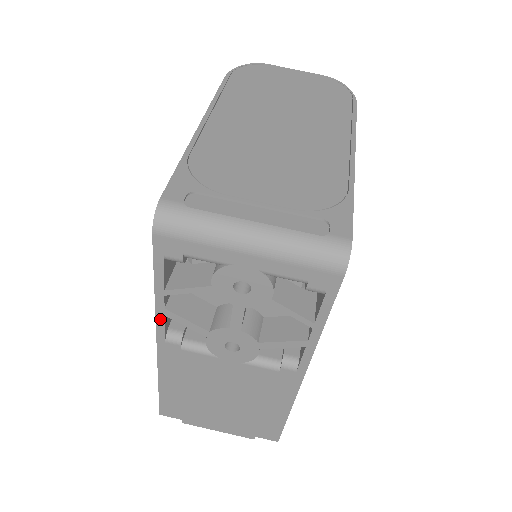
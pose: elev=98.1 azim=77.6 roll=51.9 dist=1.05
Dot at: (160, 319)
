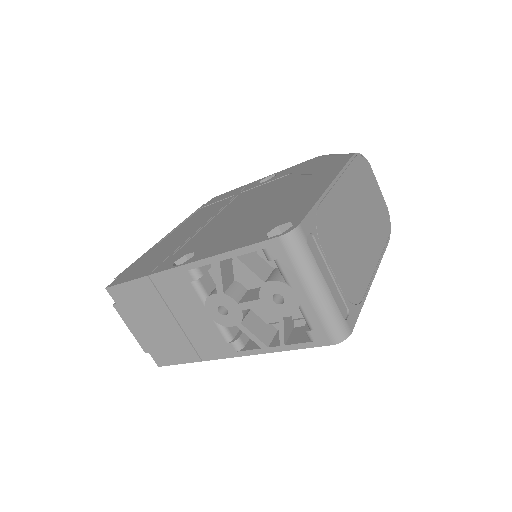
Dot at: (207, 261)
